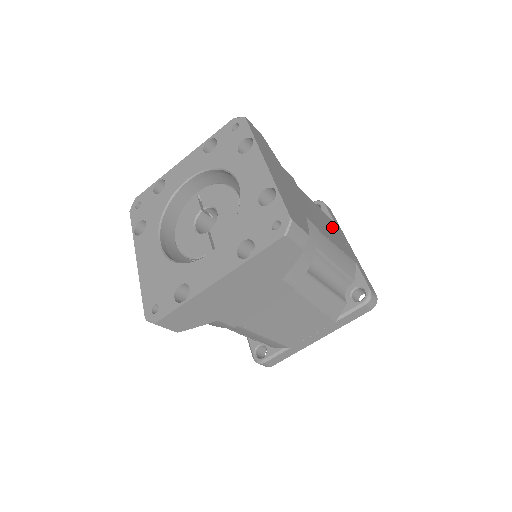
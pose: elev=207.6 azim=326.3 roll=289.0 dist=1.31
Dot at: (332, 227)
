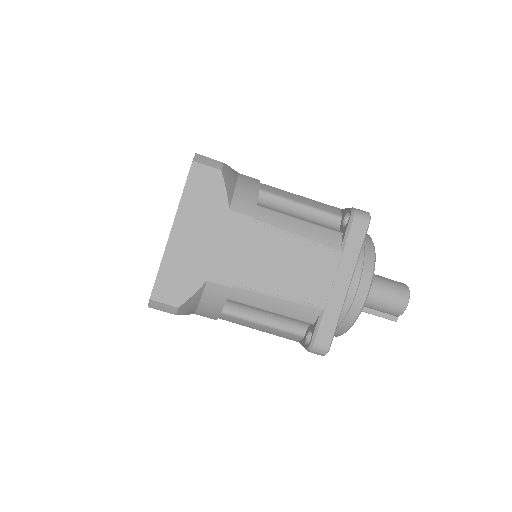
Dot at: occluded
